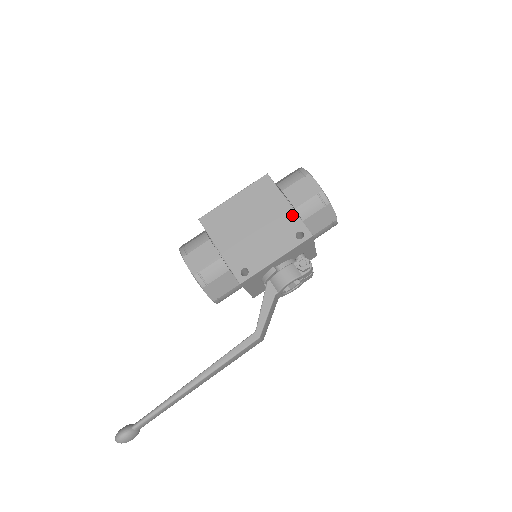
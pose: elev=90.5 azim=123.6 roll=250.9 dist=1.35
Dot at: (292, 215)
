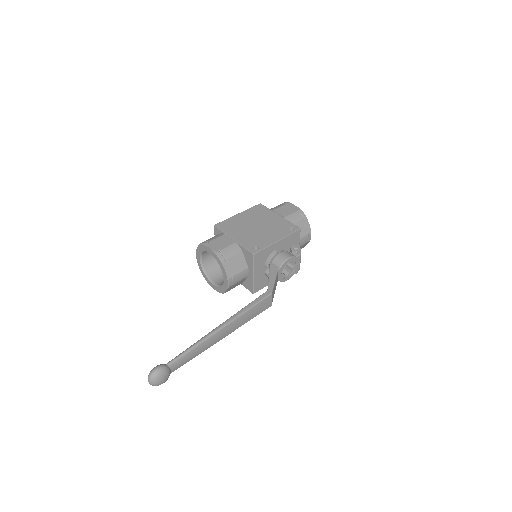
Dot at: (283, 220)
